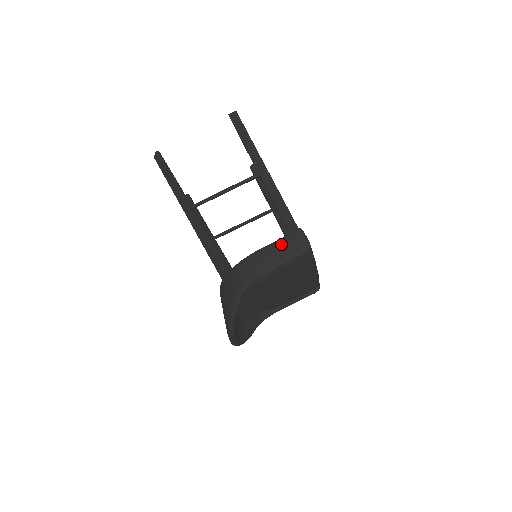
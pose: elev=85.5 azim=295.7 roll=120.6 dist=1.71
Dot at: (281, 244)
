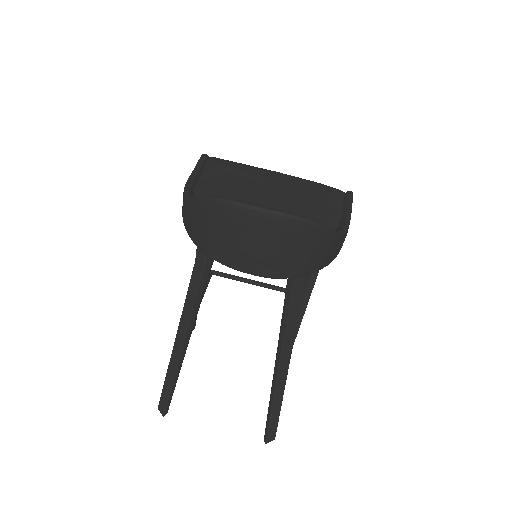
Dot at: occluded
